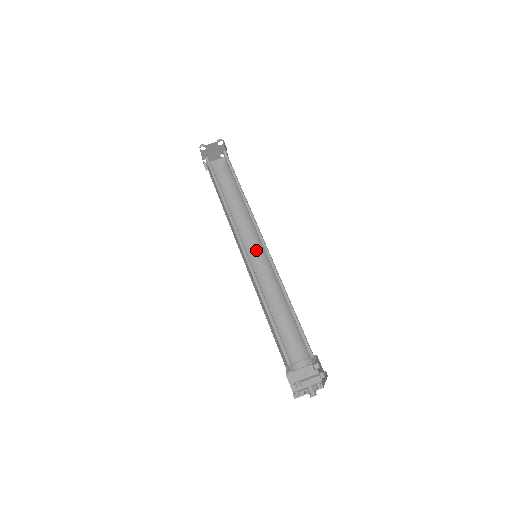
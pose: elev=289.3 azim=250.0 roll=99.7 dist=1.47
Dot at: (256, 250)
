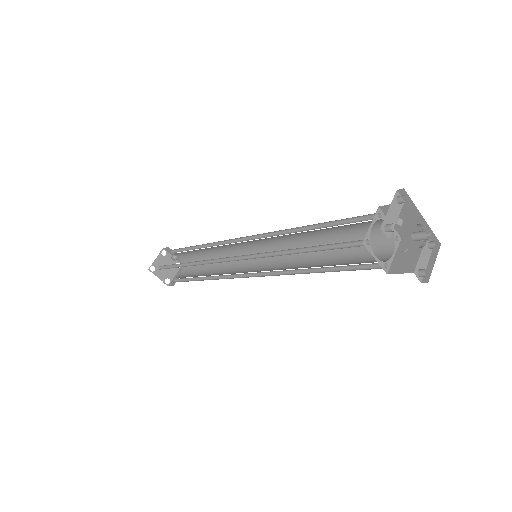
Dot at: (257, 262)
